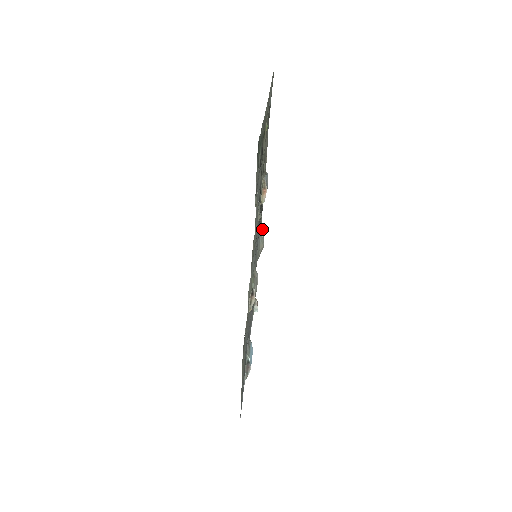
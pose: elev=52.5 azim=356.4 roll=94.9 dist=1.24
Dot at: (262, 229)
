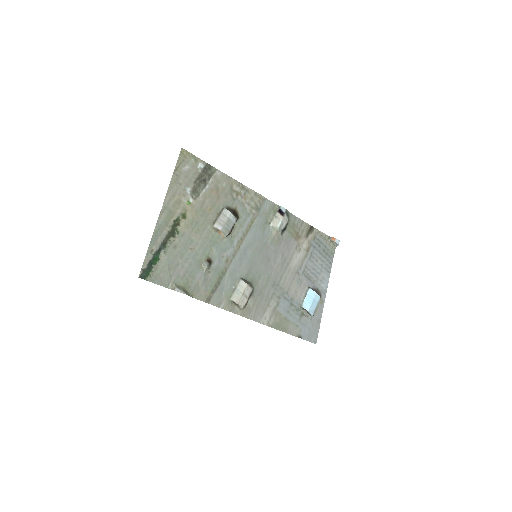
Dot at: (273, 217)
